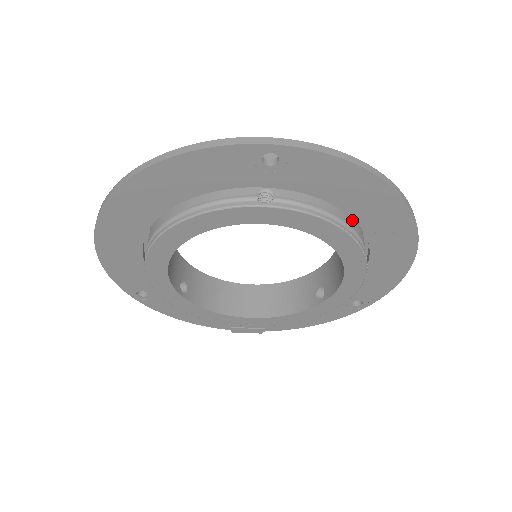
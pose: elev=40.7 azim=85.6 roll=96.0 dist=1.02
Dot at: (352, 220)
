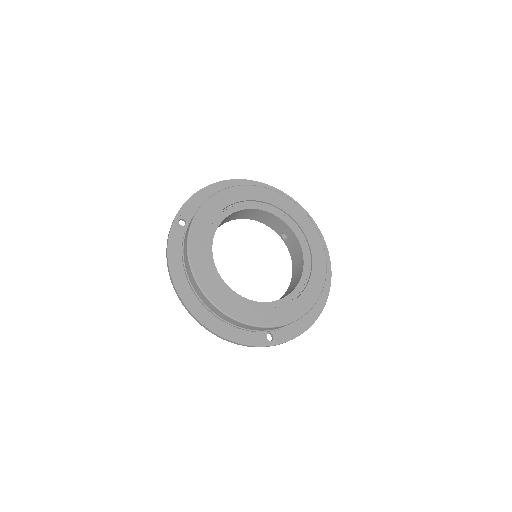
Dot at: occluded
